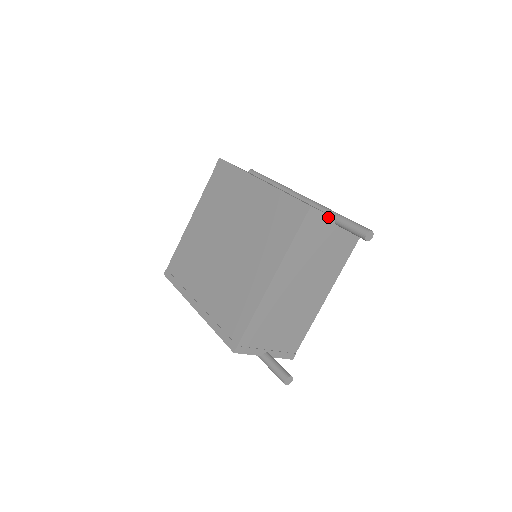
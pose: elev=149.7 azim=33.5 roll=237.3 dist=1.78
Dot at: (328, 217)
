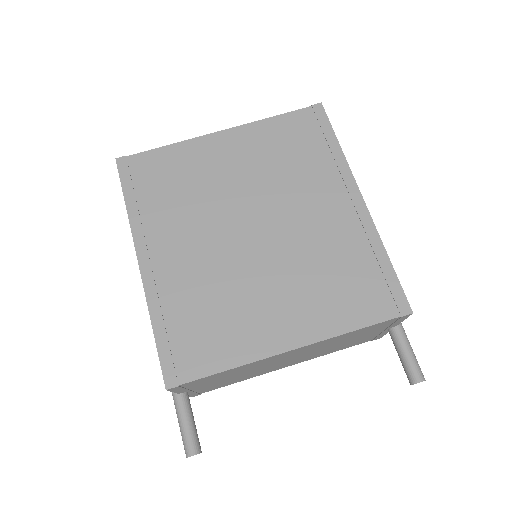
Dot at: (398, 323)
